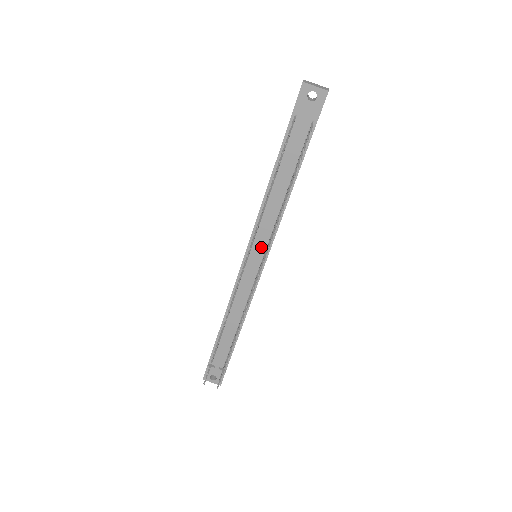
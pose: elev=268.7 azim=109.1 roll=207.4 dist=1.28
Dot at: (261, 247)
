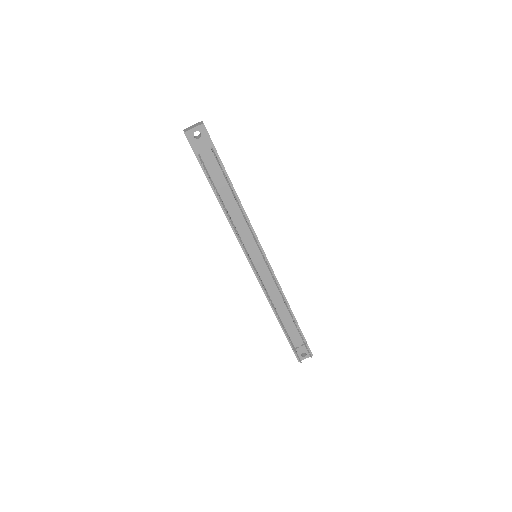
Dot at: (253, 248)
